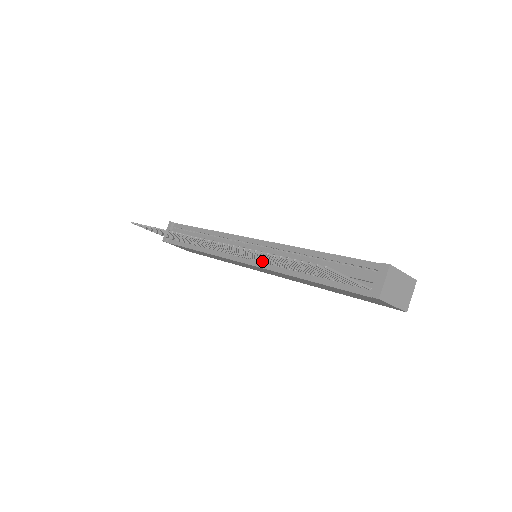
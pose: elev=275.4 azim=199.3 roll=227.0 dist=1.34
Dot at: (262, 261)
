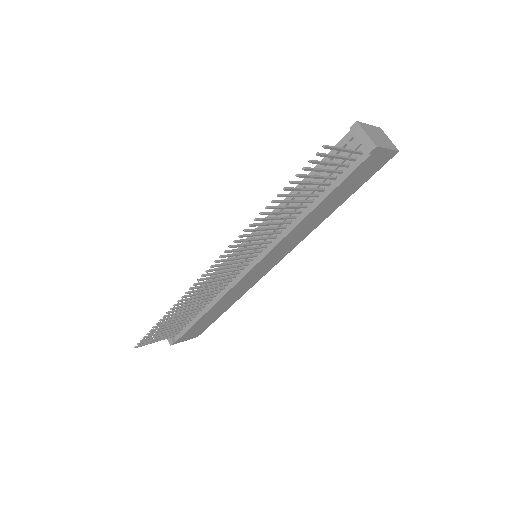
Dot at: (267, 242)
